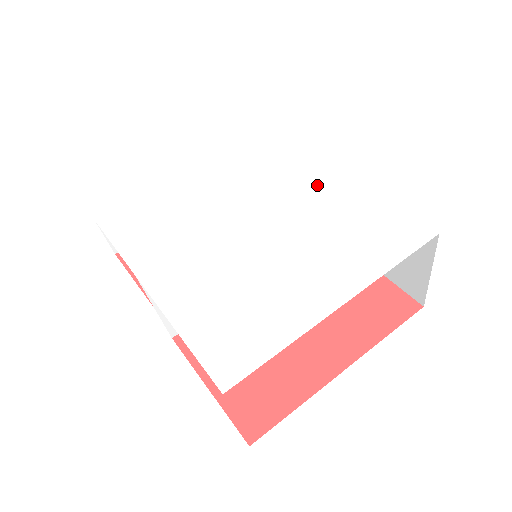
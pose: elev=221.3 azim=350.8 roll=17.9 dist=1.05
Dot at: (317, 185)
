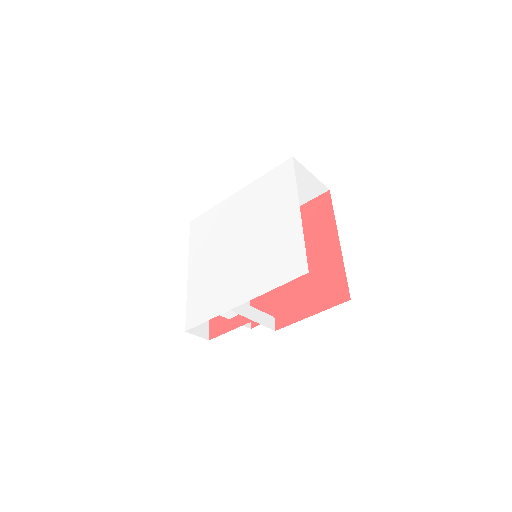
Dot at: (238, 205)
